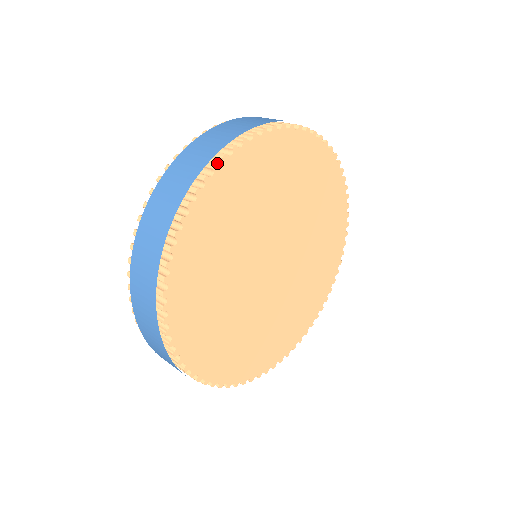
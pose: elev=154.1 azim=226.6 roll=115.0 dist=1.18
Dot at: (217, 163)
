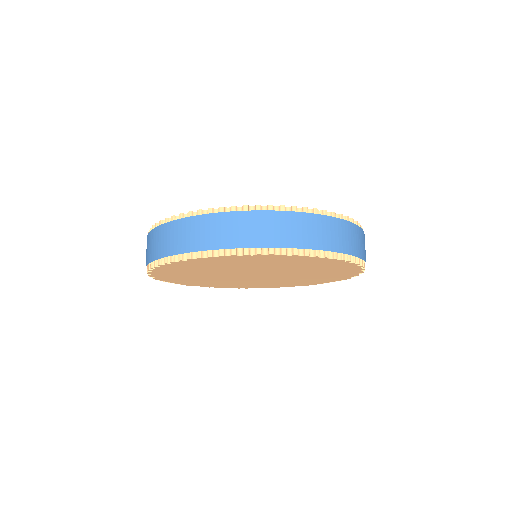
Dot at: (253, 250)
